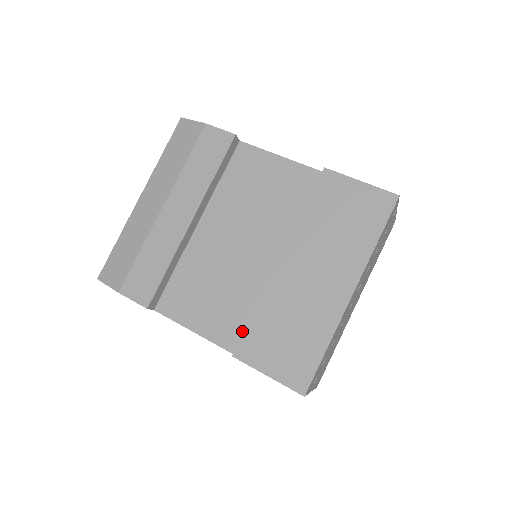
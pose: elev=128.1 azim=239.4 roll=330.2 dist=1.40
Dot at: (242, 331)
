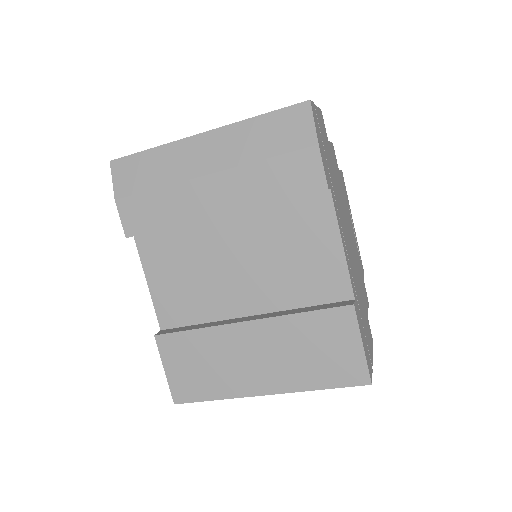
Dot at: (179, 322)
